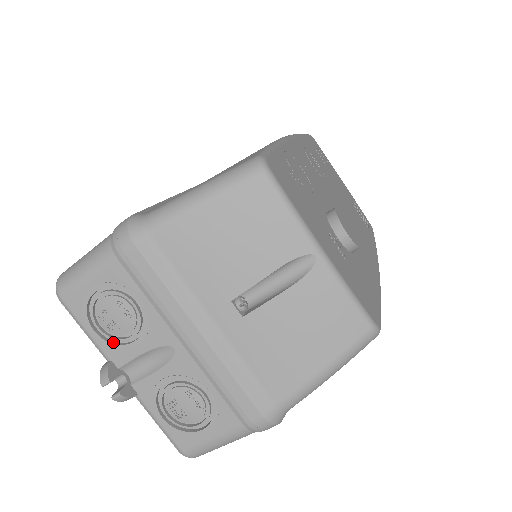
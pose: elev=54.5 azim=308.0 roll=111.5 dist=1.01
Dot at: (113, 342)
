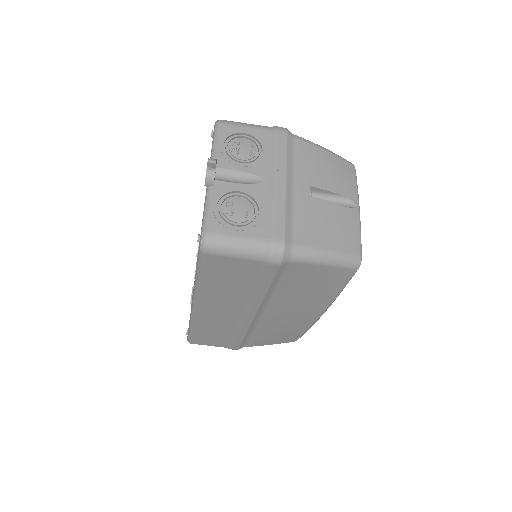
Dot at: (228, 156)
